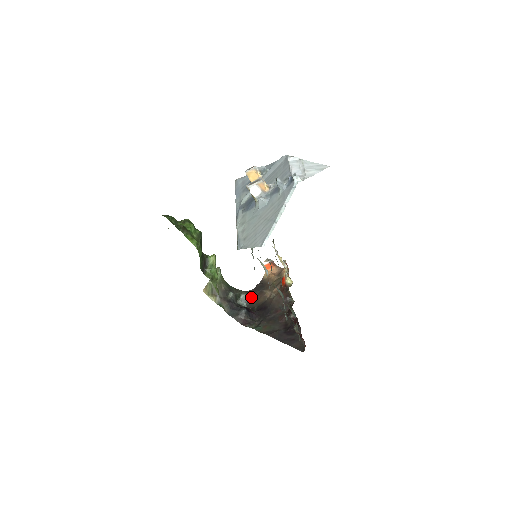
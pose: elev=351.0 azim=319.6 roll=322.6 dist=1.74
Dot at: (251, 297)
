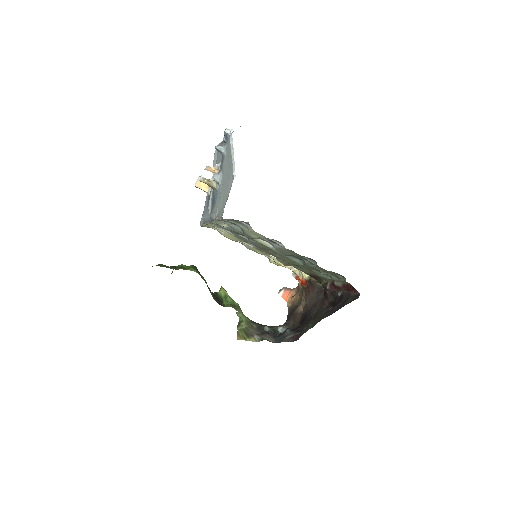
Dot at: (288, 325)
